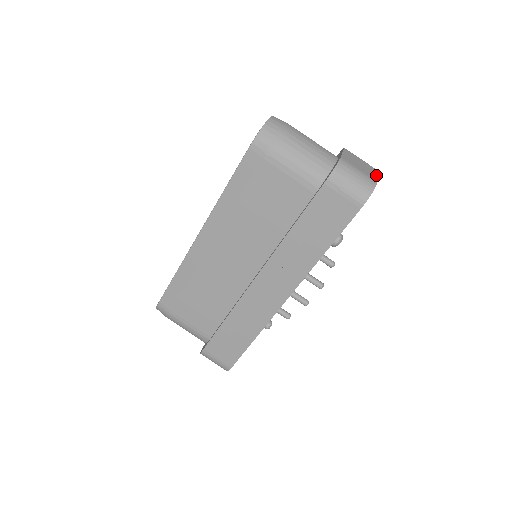
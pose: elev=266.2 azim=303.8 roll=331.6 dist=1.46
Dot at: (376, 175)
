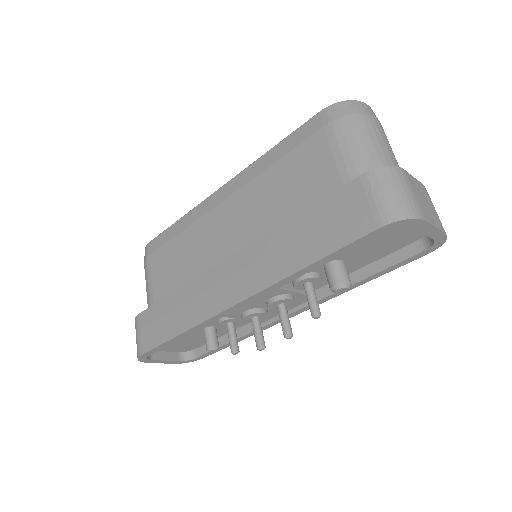
Dot at: (435, 224)
